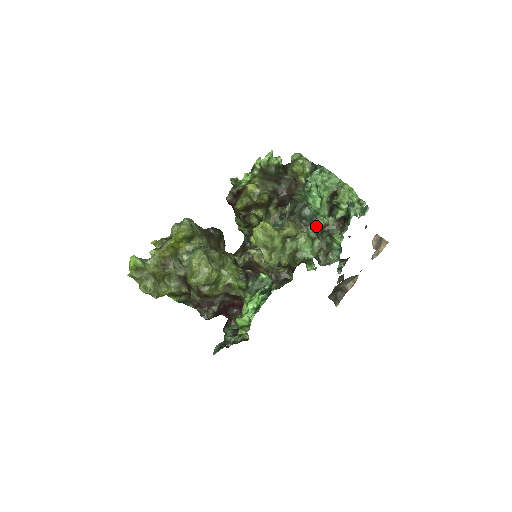
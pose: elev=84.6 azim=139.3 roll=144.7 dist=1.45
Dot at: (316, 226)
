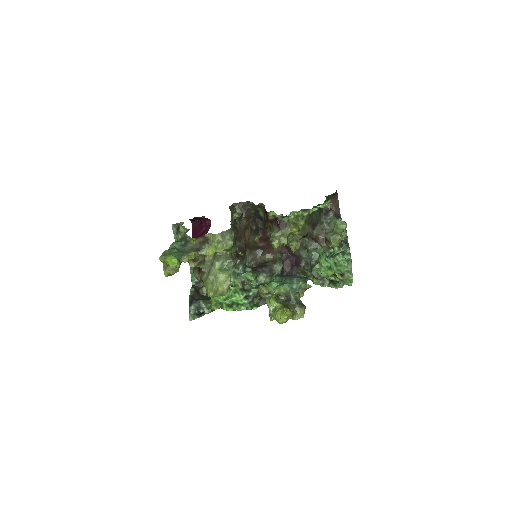
Dot at: (310, 264)
